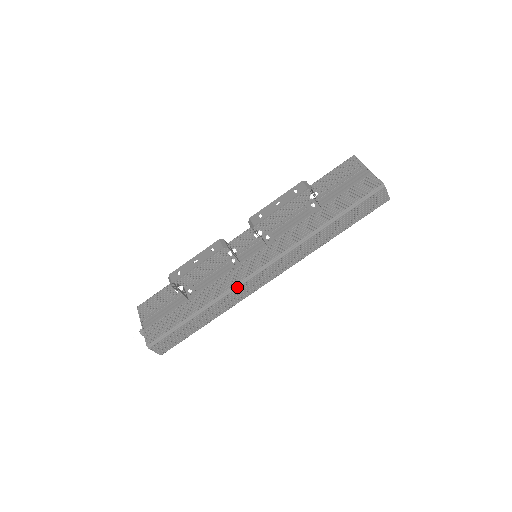
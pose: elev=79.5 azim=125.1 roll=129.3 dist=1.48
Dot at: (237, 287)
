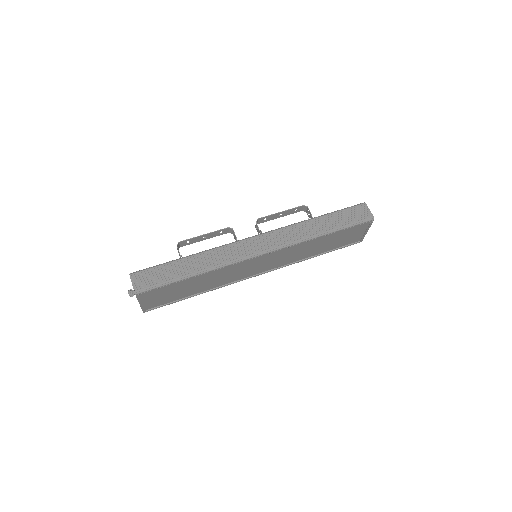
Dot at: (229, 244)
